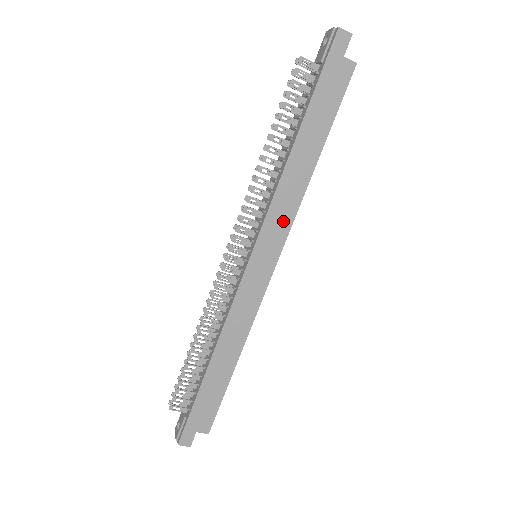
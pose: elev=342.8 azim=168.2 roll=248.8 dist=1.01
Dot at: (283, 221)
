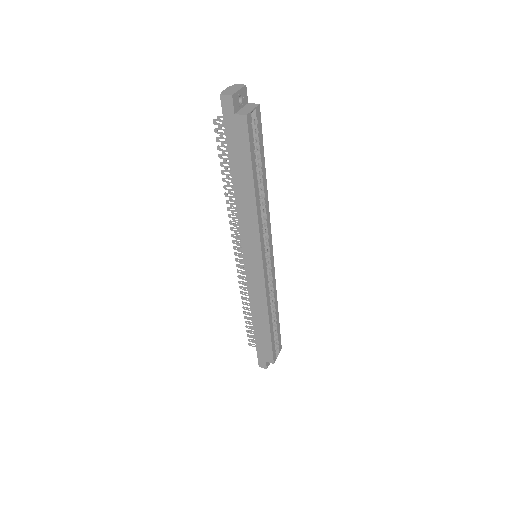
Dot at: (253, 237)
